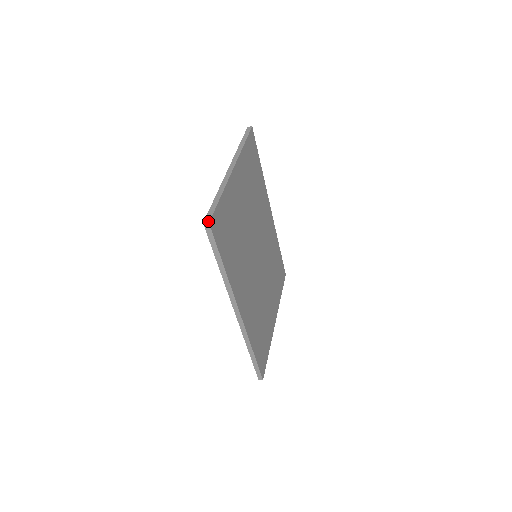
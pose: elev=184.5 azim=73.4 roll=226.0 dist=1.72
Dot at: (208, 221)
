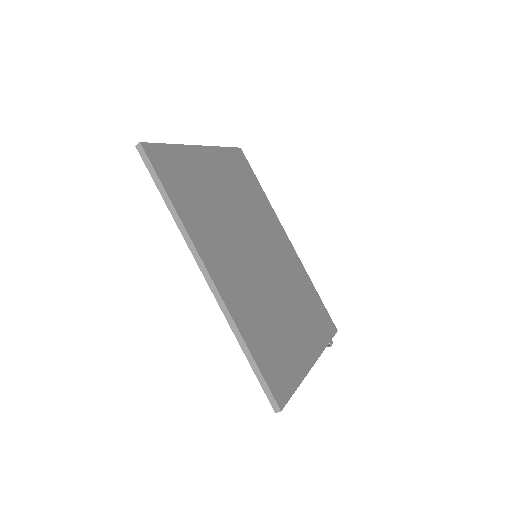
Dot at: (140, 143)
